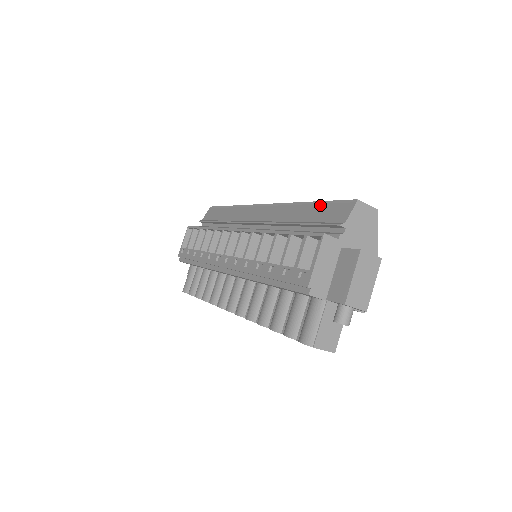
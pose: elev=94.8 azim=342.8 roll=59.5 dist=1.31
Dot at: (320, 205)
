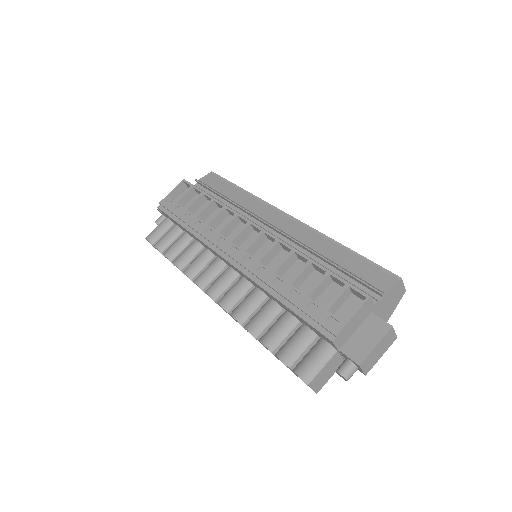
Dot at: (358, 258)
